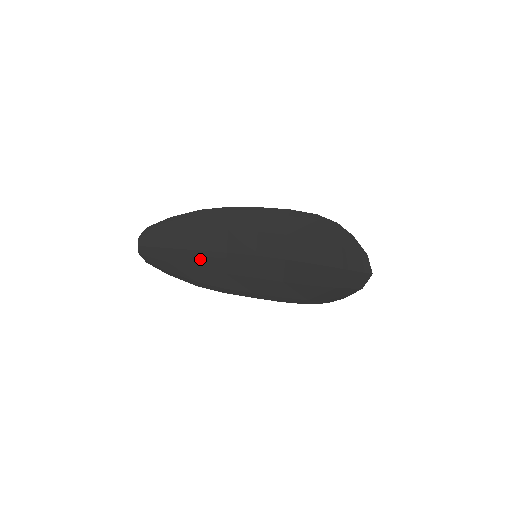
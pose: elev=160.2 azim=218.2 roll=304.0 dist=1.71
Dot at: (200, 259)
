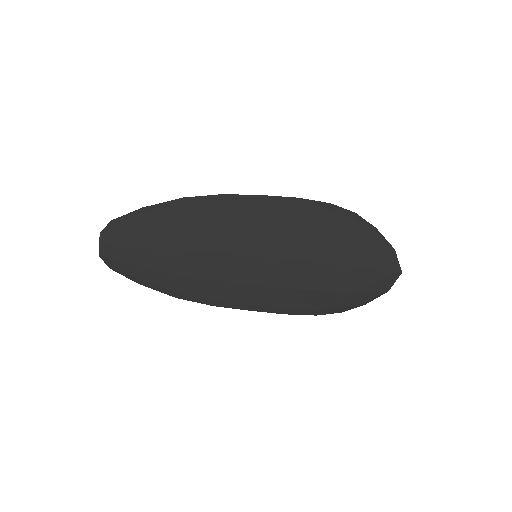
Dot at: (183, 262)
